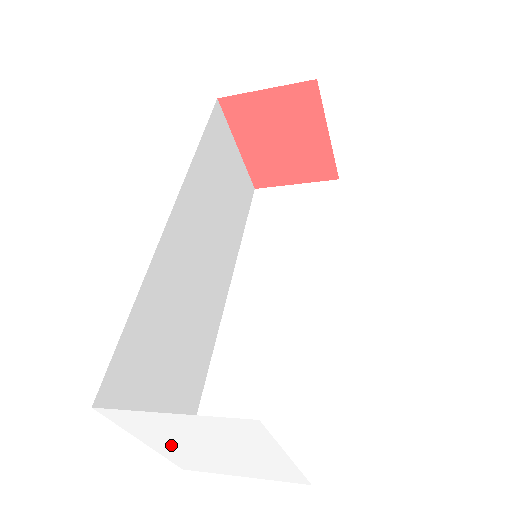
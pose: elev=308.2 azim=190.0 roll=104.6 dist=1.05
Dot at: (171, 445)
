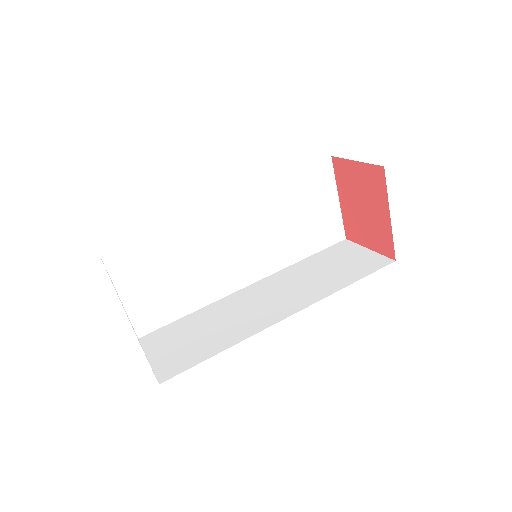
Dot at: occluded
